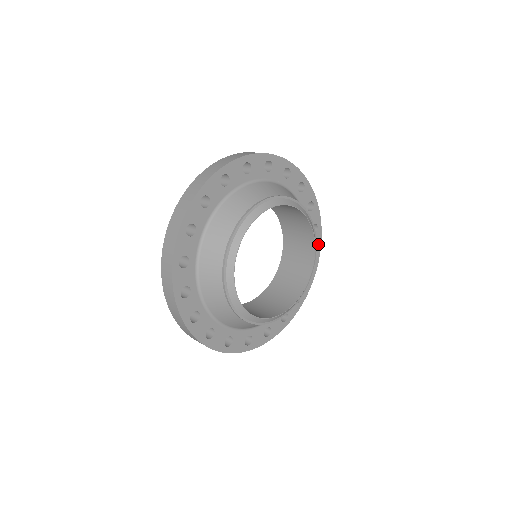
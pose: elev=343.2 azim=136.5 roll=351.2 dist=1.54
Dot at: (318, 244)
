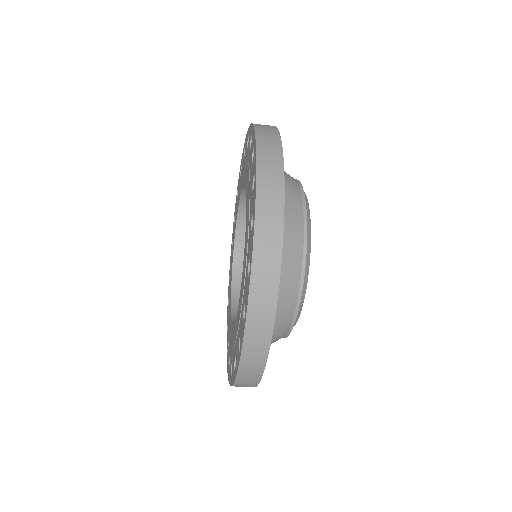
Dot at: occluded
